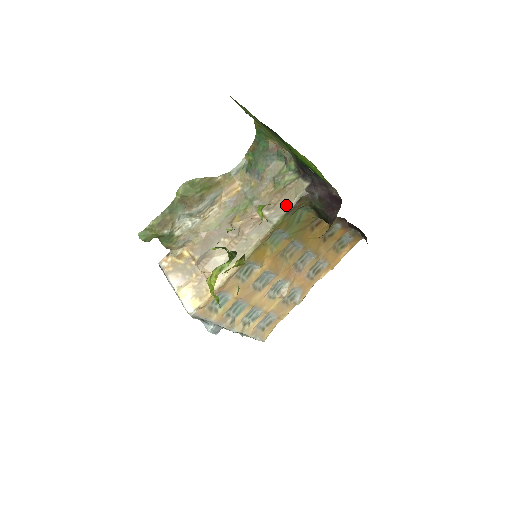
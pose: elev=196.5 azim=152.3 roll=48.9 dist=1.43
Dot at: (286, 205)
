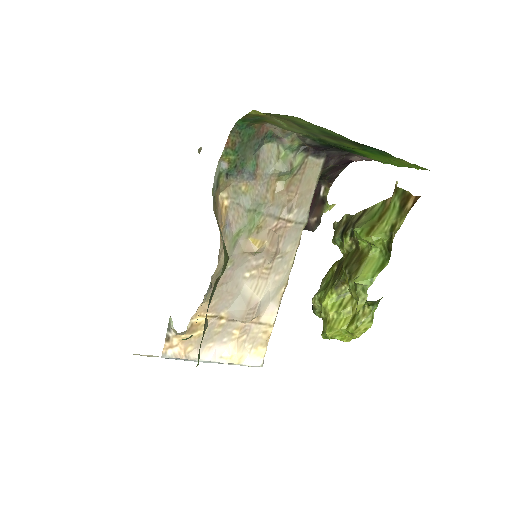
Dot at: (309, 195)
